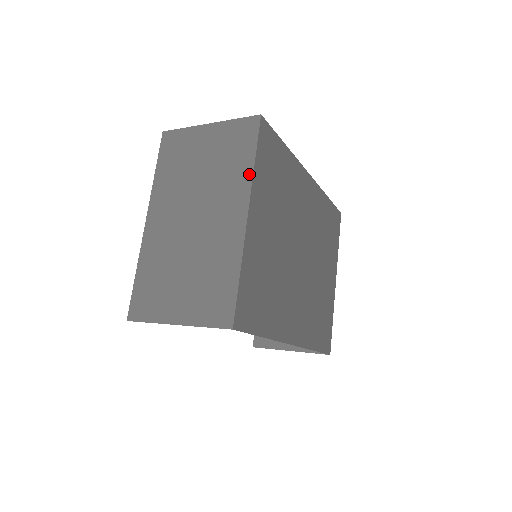
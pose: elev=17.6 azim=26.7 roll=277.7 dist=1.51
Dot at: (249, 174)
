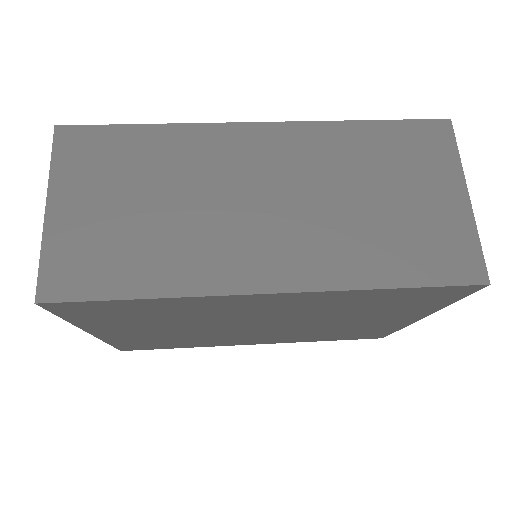
Dot at: occluded
